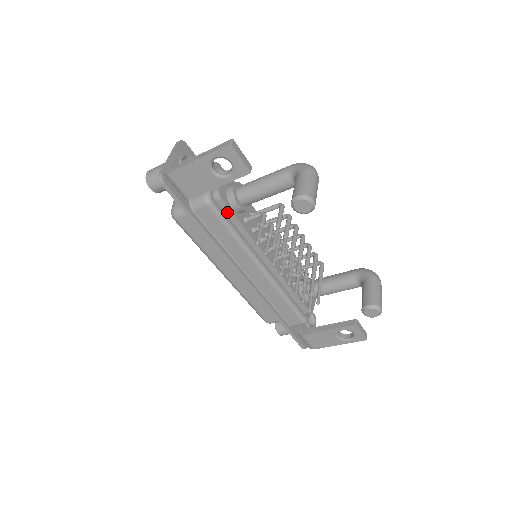
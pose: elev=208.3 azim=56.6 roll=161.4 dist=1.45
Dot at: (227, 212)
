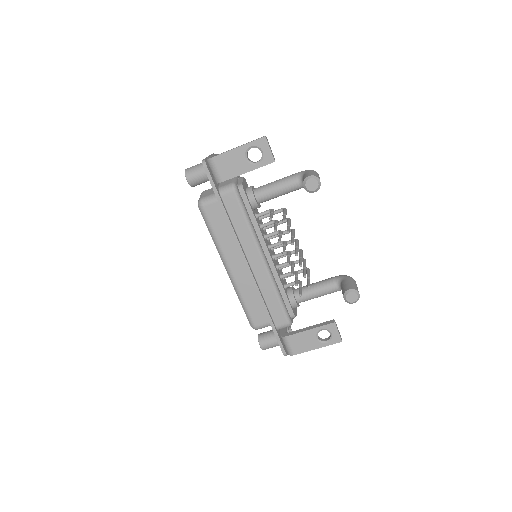
Dot at: (245, 203)
